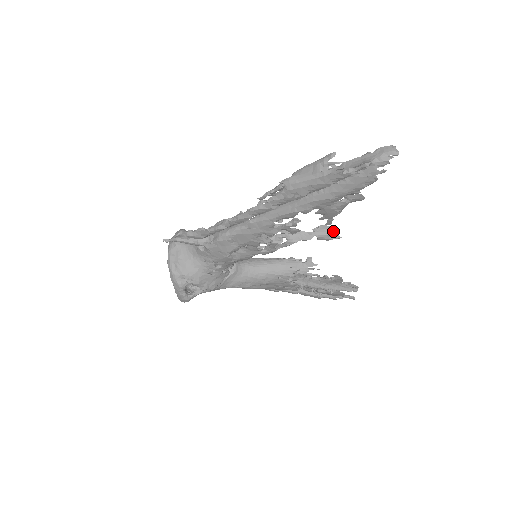
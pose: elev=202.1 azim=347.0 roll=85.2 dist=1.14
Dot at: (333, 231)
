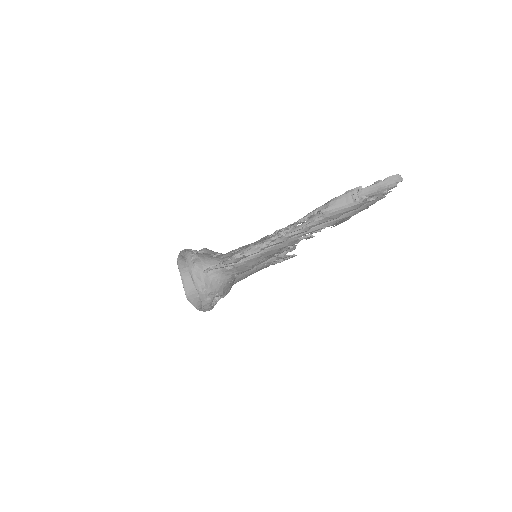
Dot at: occluded
